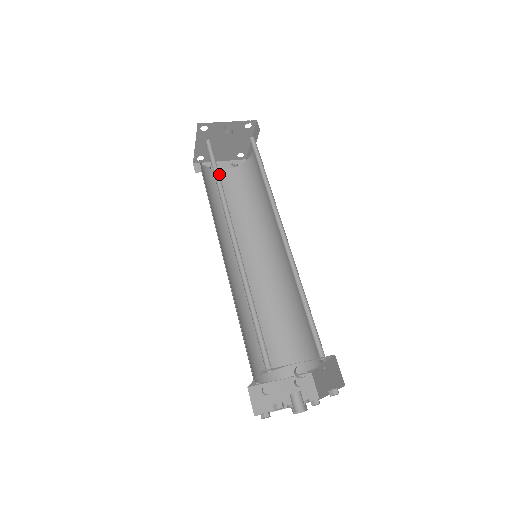
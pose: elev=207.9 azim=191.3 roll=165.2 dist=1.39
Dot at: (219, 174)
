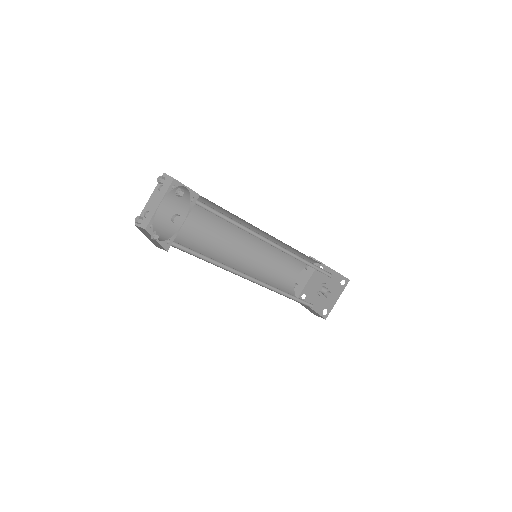
Dot at: (162, 211)
